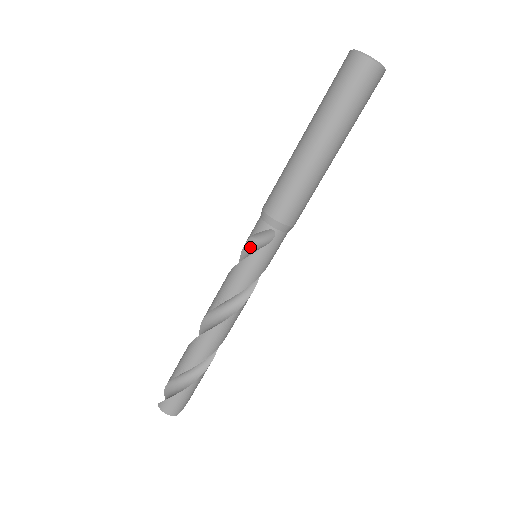
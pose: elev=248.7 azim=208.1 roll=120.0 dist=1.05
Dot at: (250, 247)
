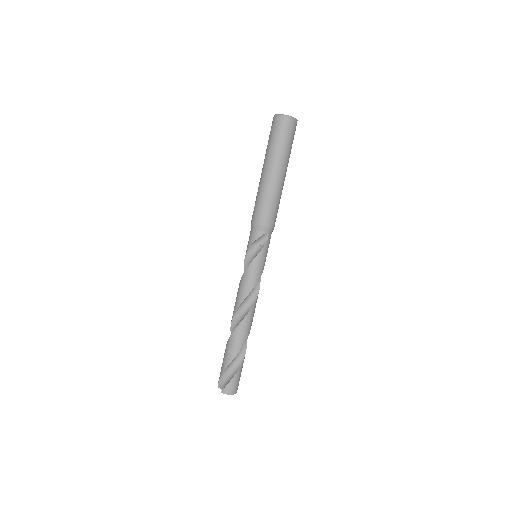
Dot at: (252, 251)
